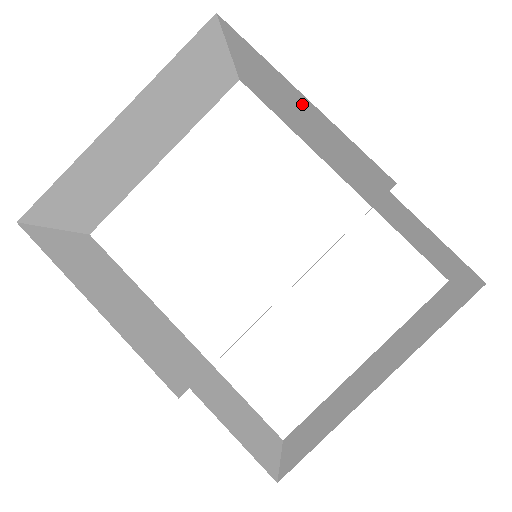
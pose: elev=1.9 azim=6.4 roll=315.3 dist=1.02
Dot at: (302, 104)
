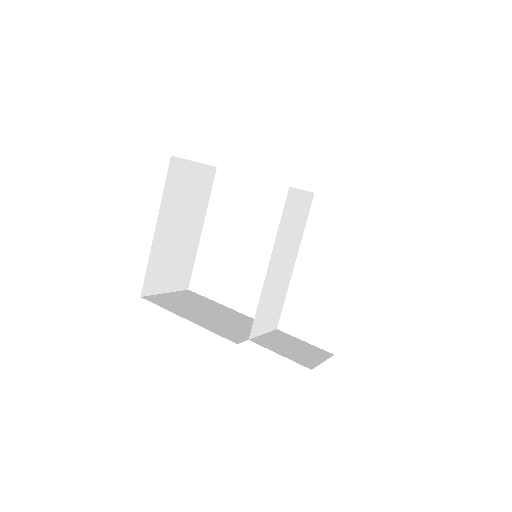
Dot at: occluded
